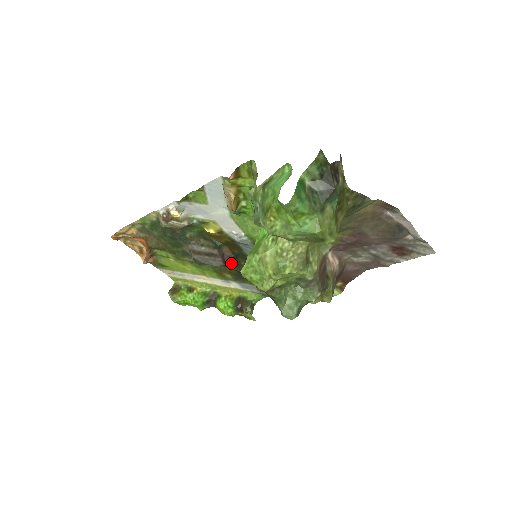
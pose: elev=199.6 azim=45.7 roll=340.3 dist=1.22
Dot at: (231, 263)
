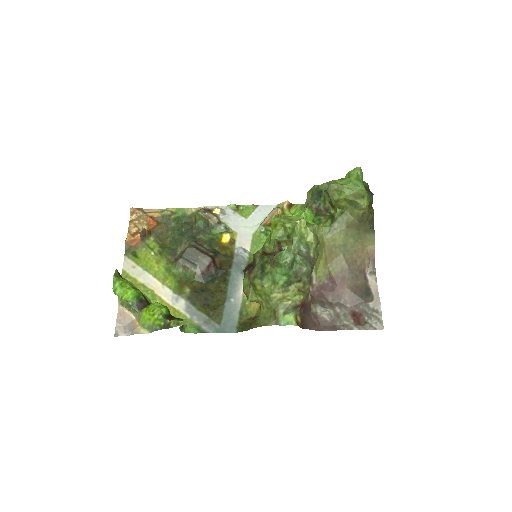
Dot at: (206, 277)
